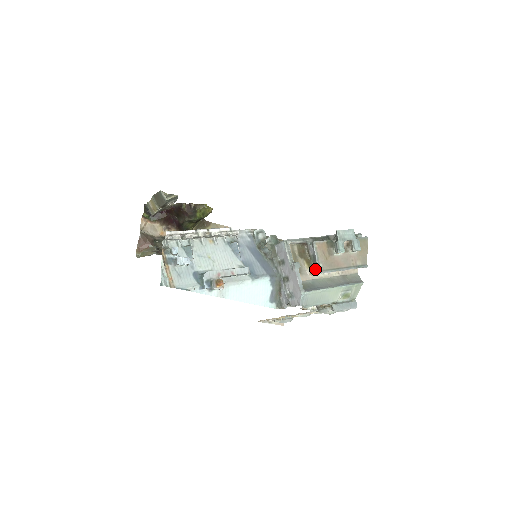
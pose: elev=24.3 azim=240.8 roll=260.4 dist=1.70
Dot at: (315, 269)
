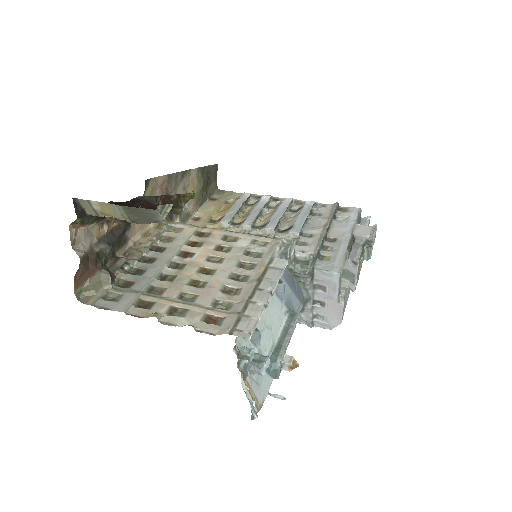
Dot at: (346, 284)
